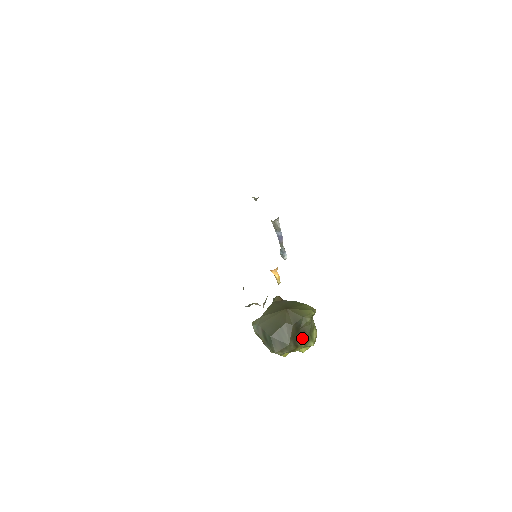
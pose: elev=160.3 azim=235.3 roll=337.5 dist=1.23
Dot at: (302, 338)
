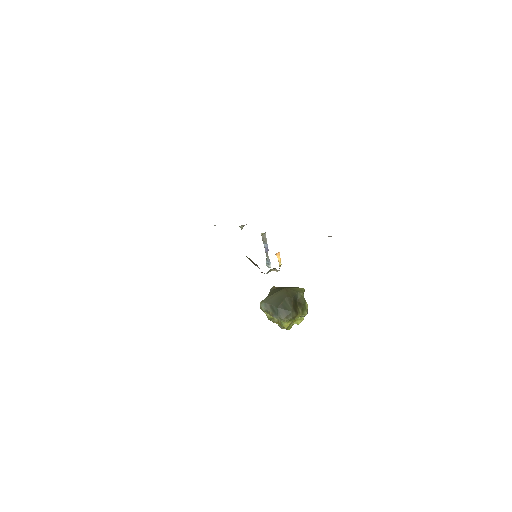
Dot at: (299, 308)
